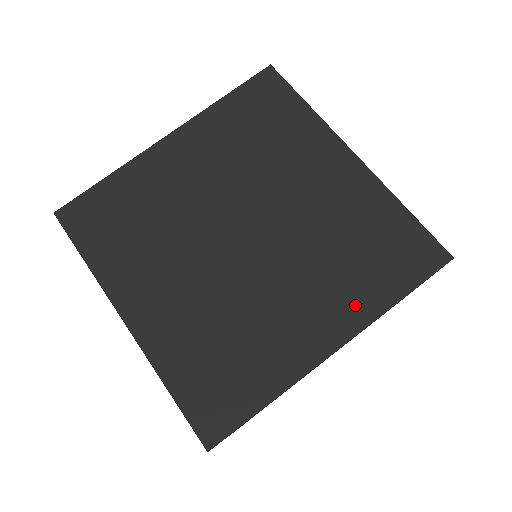
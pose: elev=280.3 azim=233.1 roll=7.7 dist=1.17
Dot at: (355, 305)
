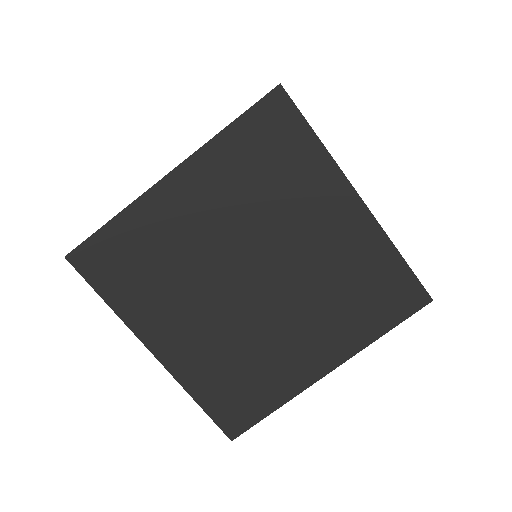
Dot at: (348, 339)
